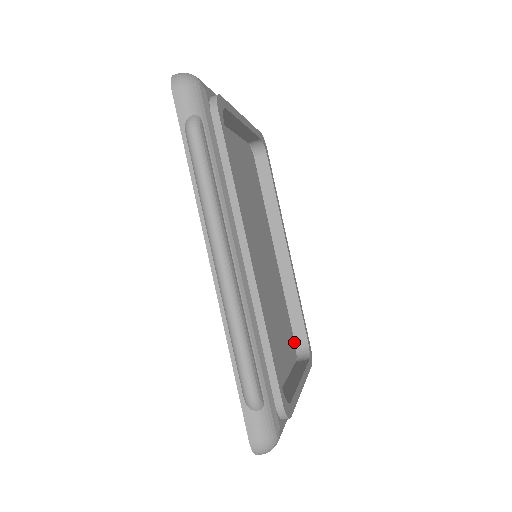
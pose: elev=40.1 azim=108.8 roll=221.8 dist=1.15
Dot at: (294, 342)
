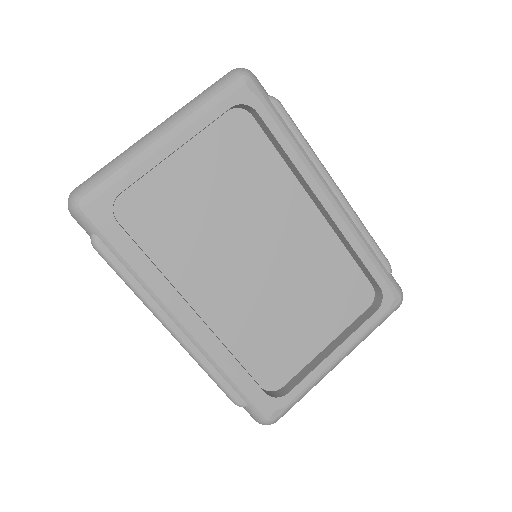
Dot at: (370, 285)
